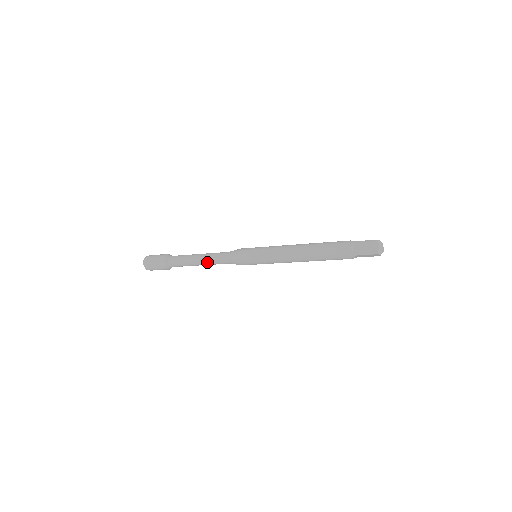
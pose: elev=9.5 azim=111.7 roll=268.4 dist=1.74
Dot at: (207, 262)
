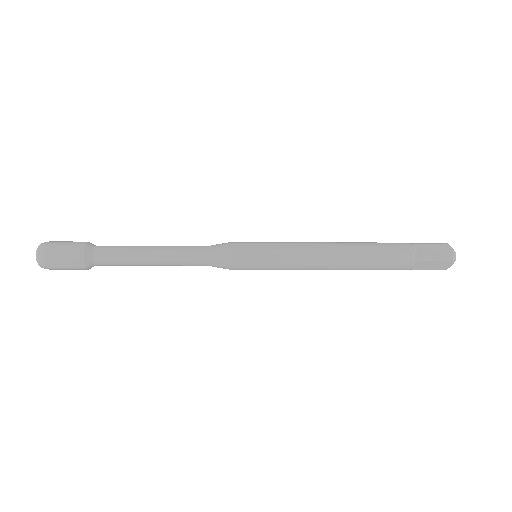
Dot at: (168, 256)
